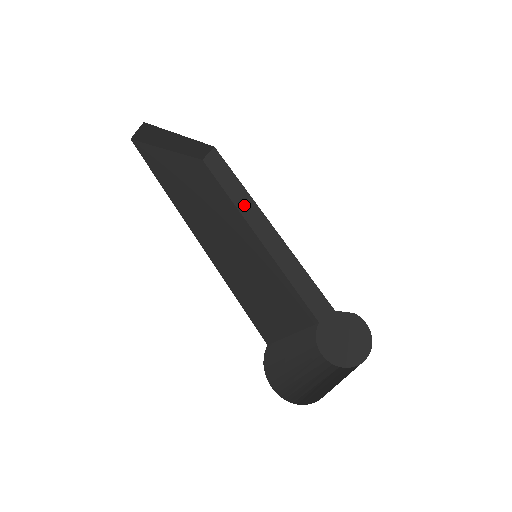
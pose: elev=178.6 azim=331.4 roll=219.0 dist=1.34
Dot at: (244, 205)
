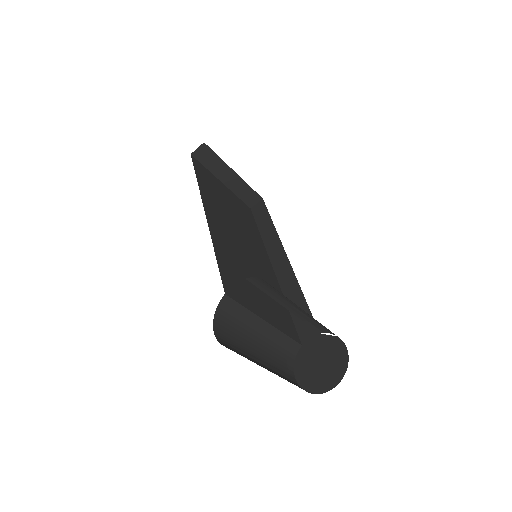
Dot at: (270, 241)
